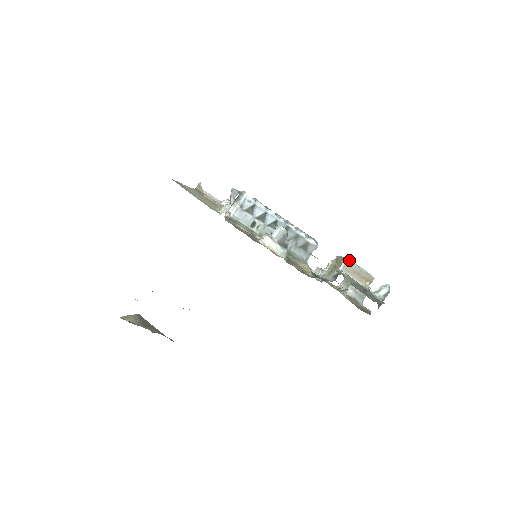
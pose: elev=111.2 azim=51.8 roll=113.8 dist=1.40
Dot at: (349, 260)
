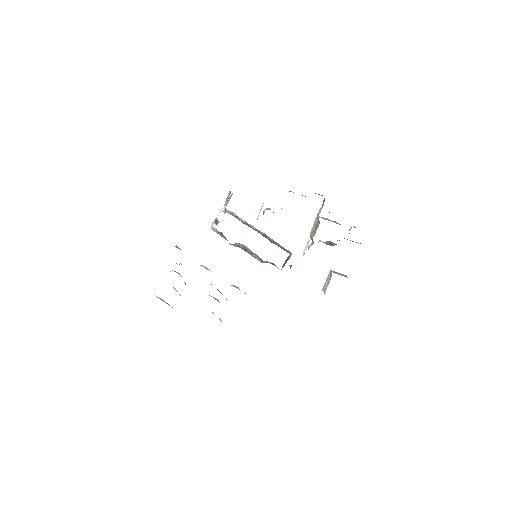
Dot at: (320, 217)
